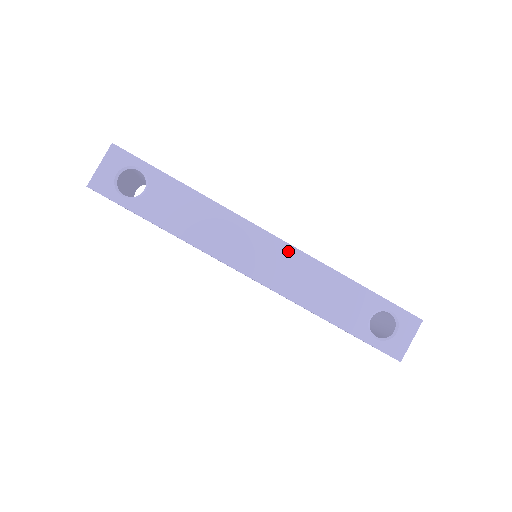
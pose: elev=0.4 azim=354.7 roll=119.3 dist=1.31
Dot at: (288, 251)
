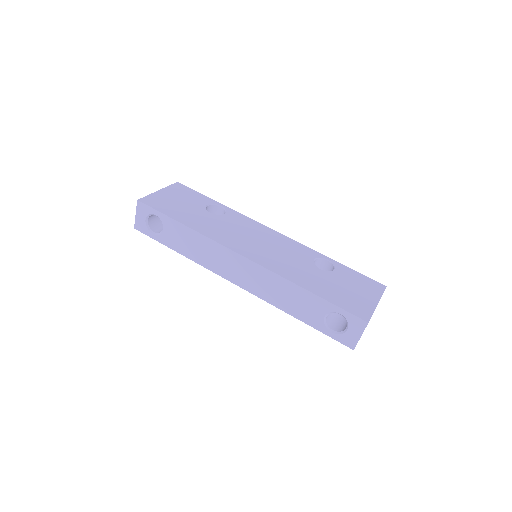
Dot at: (256, 268)
